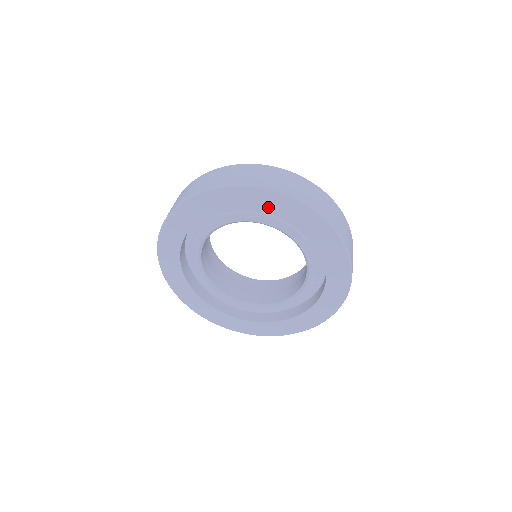
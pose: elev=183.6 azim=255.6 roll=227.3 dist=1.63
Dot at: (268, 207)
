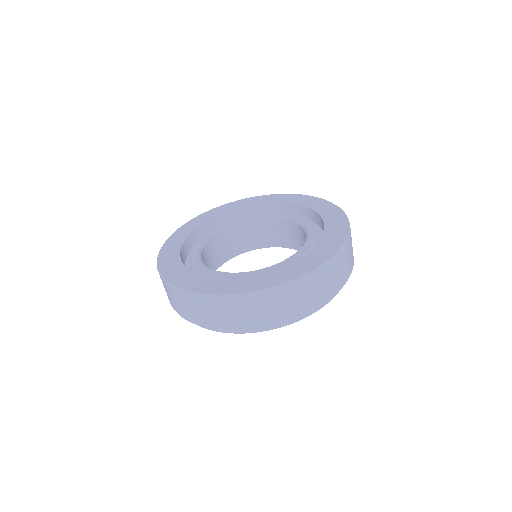
Dot at: (279, 200)
